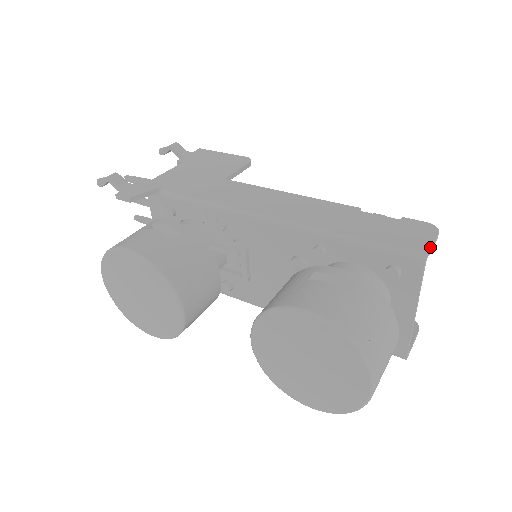
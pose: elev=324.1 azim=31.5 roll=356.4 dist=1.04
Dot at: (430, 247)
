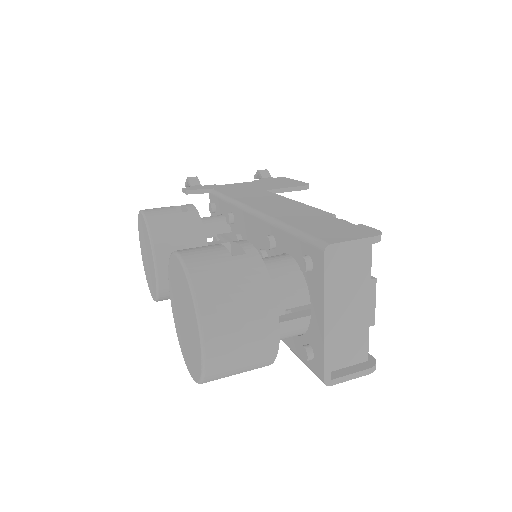
Dot at: (344, 241)
